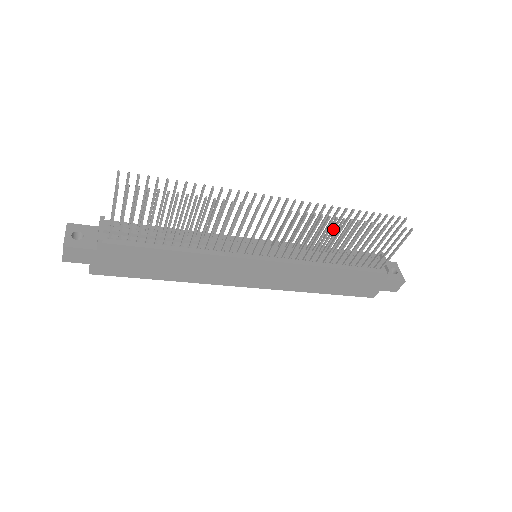
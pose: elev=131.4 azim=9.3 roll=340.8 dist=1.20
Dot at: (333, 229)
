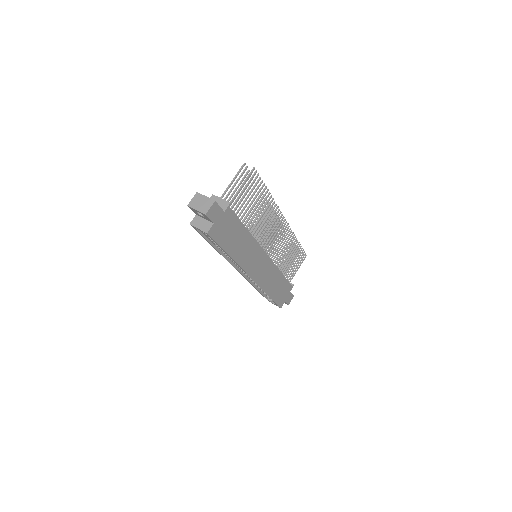
Dot at: occluded
